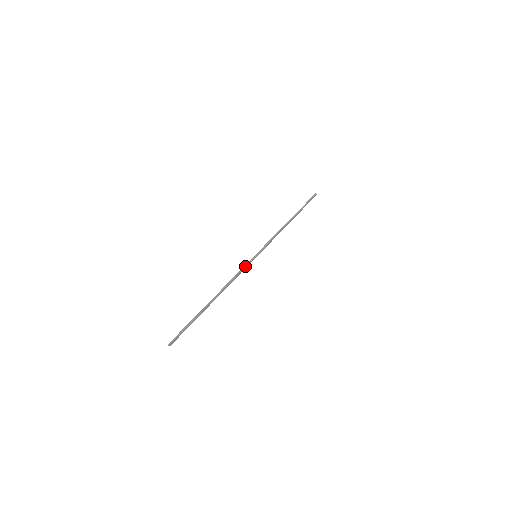
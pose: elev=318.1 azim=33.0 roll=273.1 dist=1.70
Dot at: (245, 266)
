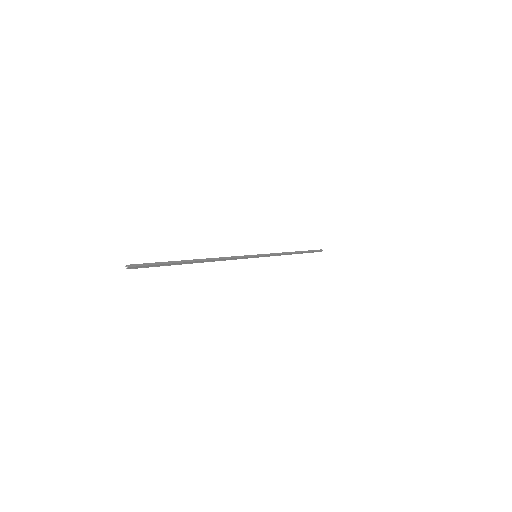
Dot at: (241, 256)
